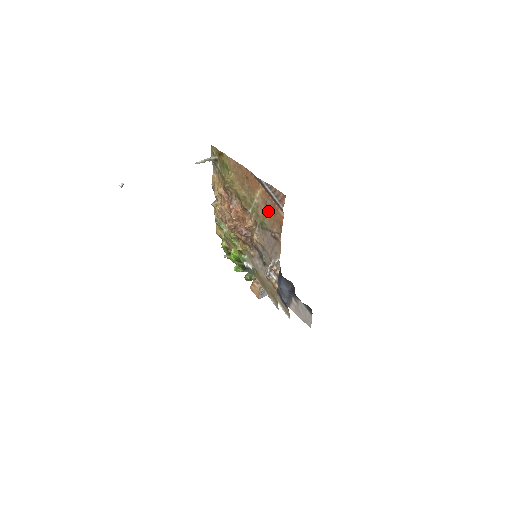
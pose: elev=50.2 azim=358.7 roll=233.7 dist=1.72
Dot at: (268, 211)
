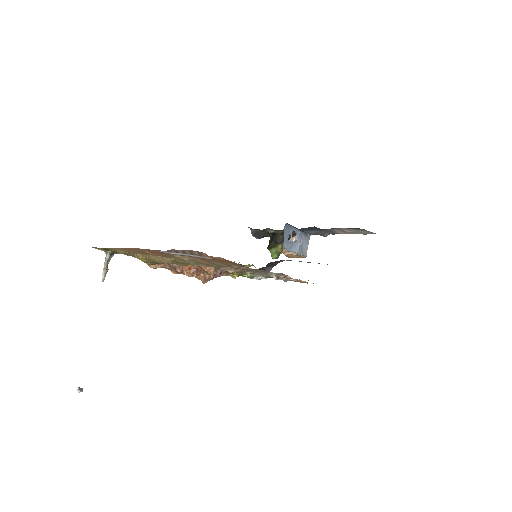
Dot at: (206, 260)
